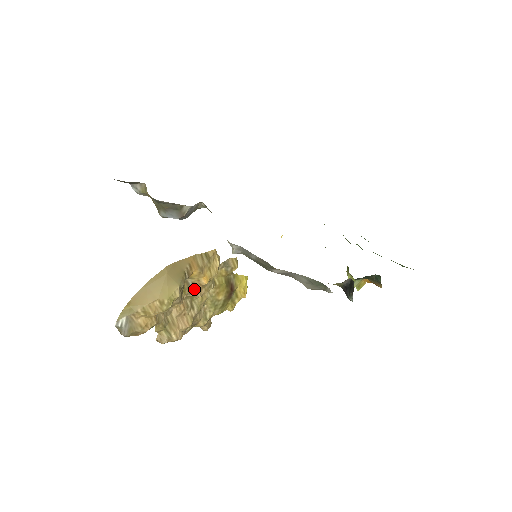
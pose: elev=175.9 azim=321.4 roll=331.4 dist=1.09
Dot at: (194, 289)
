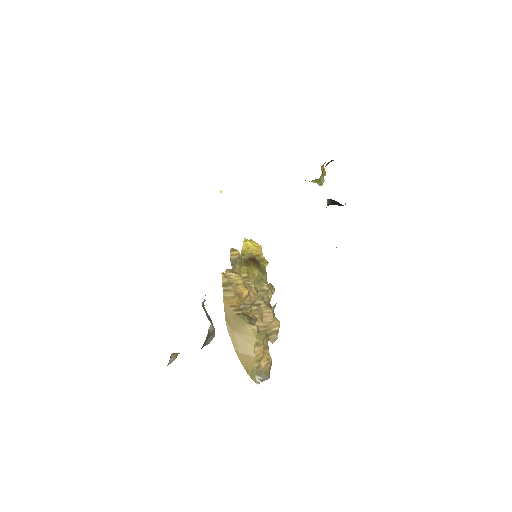
Dot at: (248, 304)
